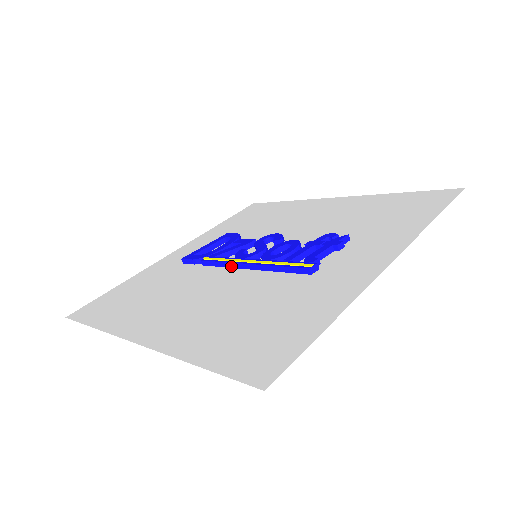
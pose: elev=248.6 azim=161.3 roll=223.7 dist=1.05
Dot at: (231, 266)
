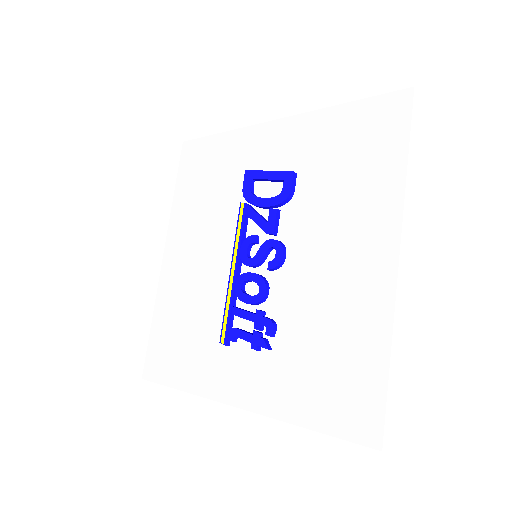
Dot at: (236, 247)
